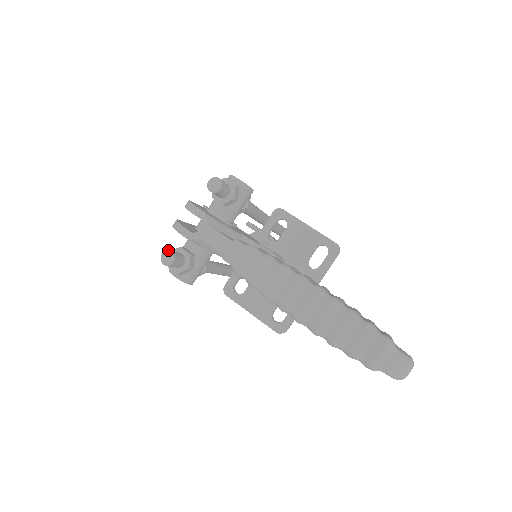
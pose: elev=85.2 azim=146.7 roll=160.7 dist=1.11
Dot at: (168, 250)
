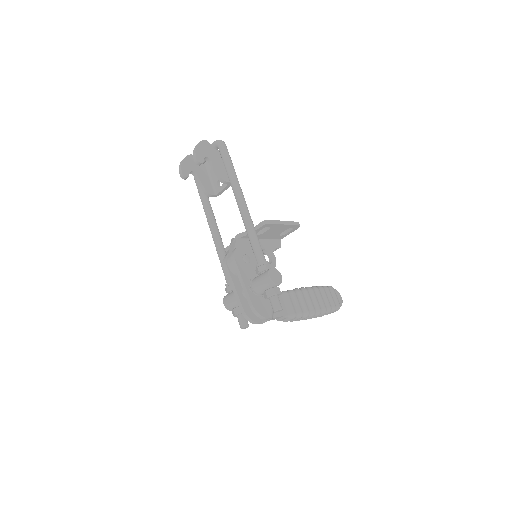
Dot at: (246, 327)
